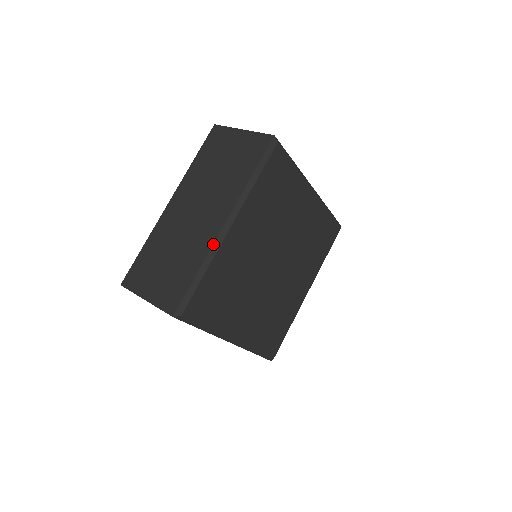
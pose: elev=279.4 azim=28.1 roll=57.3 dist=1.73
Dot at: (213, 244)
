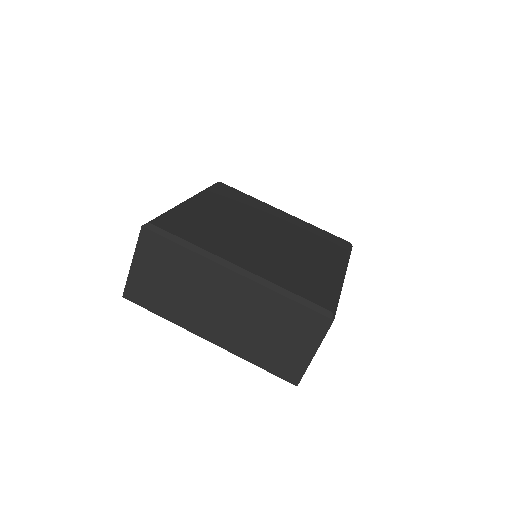
Dot at: occluded
